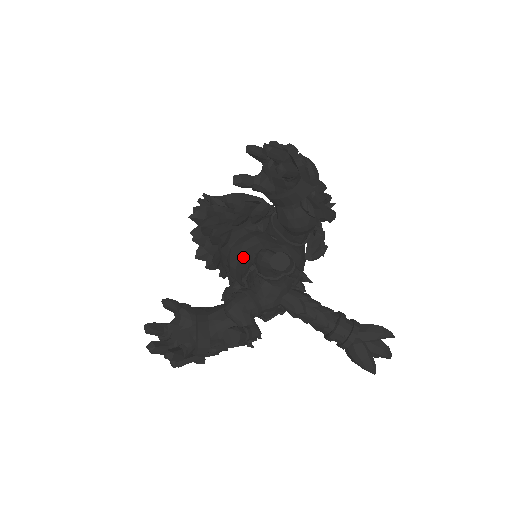
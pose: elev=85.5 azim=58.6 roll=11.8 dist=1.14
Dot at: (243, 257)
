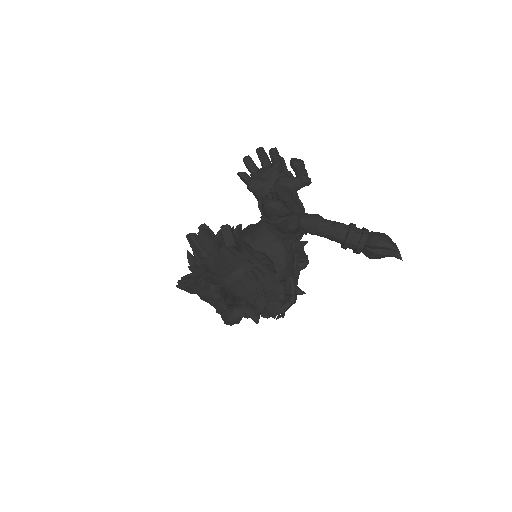
Dot at: (254, 225)
